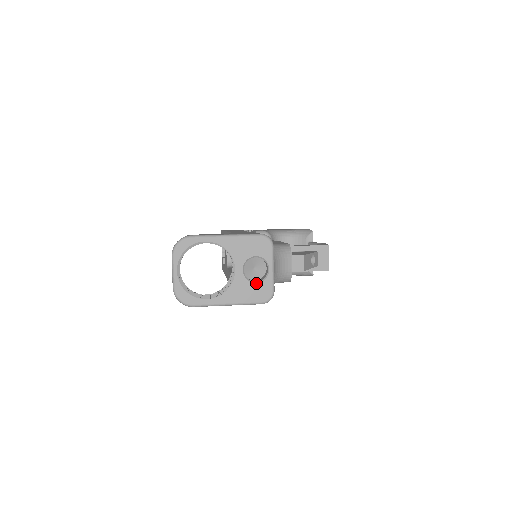
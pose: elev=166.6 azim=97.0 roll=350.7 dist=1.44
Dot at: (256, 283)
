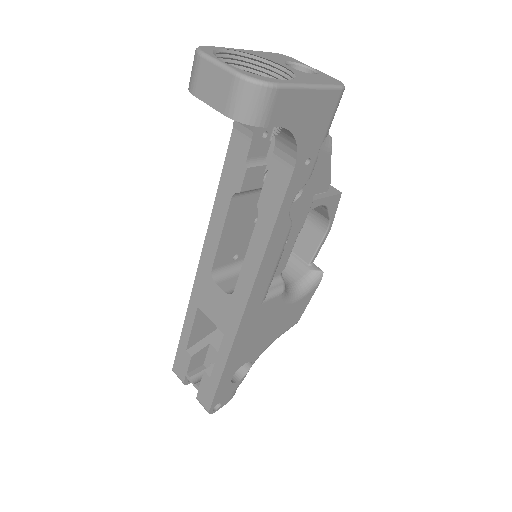
Dot at: (315, 75)
